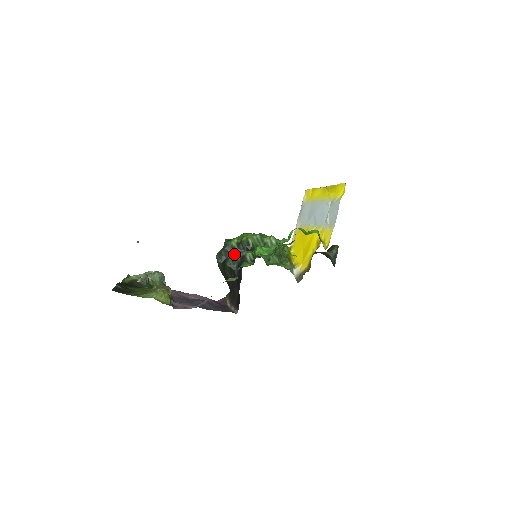
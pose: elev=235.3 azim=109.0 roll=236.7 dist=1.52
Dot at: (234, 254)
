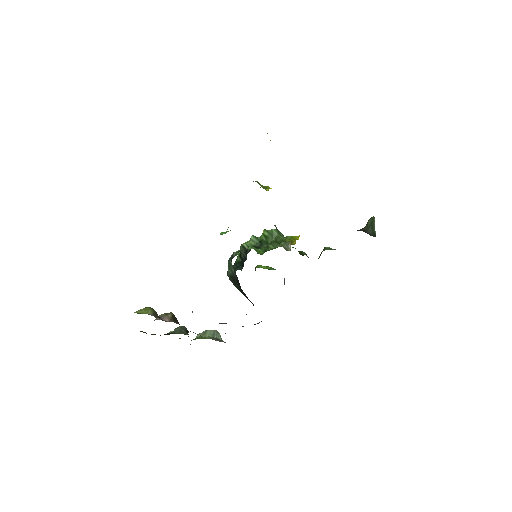
Dot at: (228, 261)
